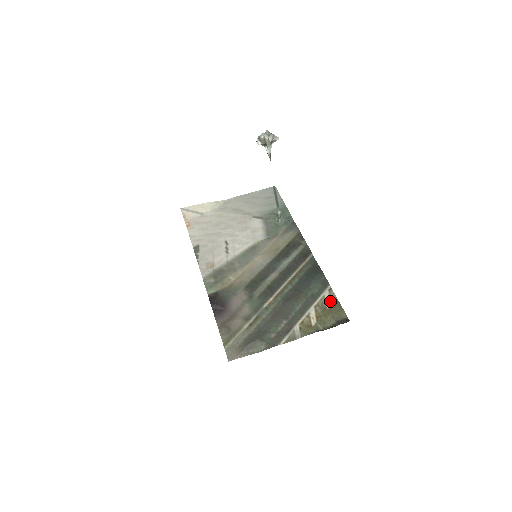
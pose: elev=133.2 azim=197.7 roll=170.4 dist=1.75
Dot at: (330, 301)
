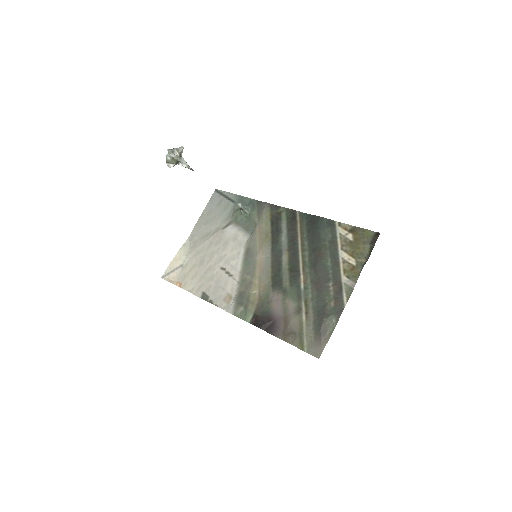
Dot at: (349, 233)
